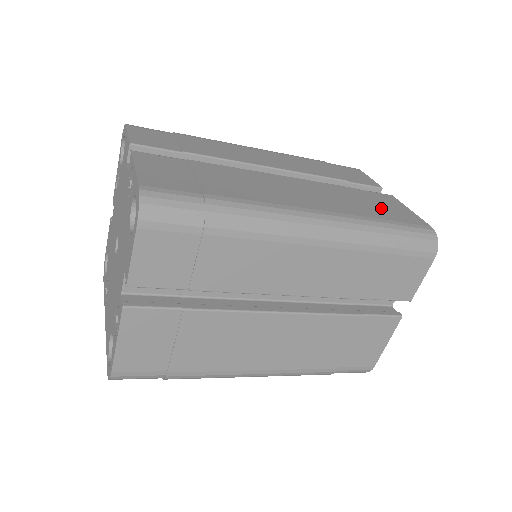
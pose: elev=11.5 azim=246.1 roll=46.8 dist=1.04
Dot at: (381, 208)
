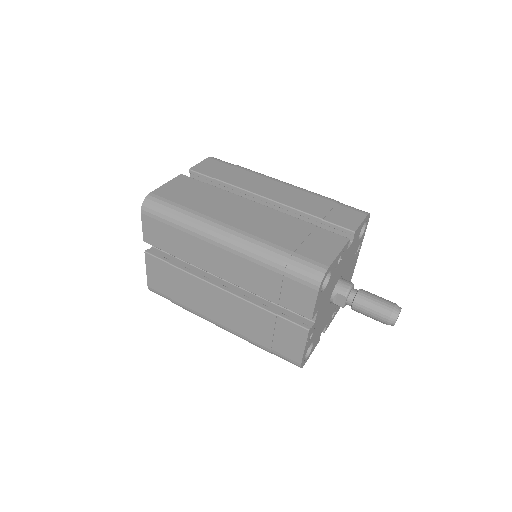
Dot at: (276, 338)
